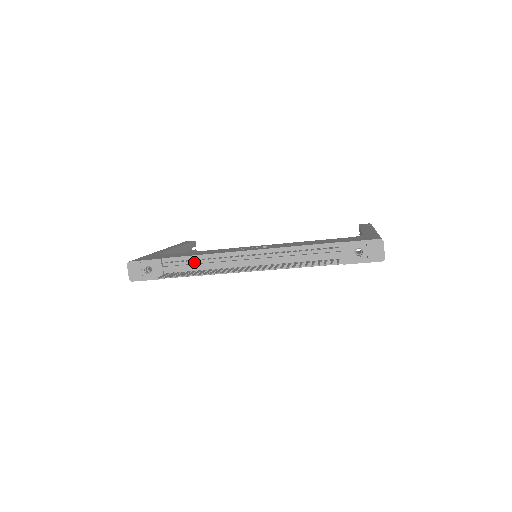
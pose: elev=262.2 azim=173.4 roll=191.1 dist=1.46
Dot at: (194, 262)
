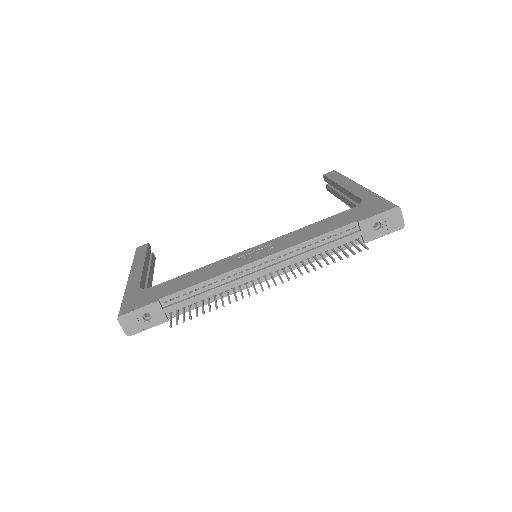
Dot at: (199, 291)
